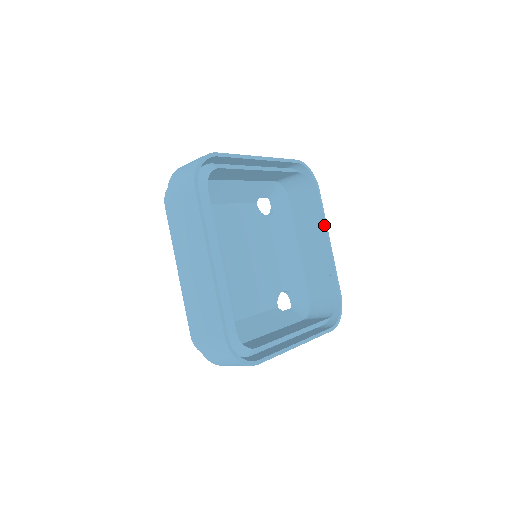
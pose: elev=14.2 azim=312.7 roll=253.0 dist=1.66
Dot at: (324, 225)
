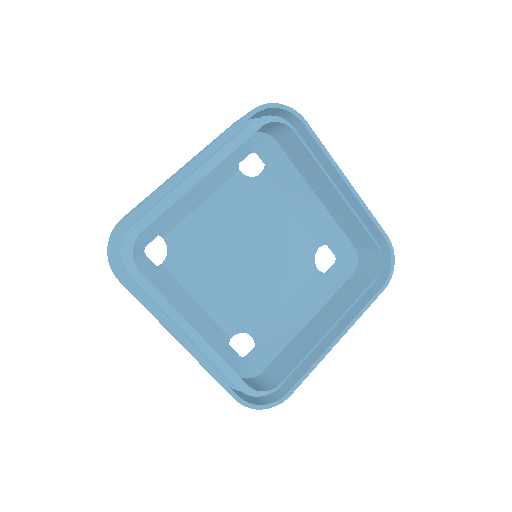
Dot at: (331, 165)
